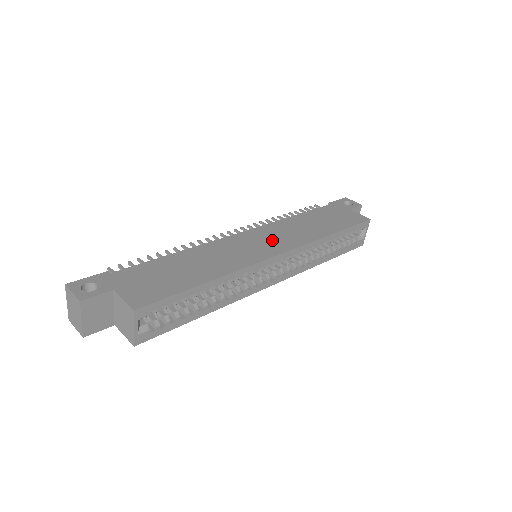
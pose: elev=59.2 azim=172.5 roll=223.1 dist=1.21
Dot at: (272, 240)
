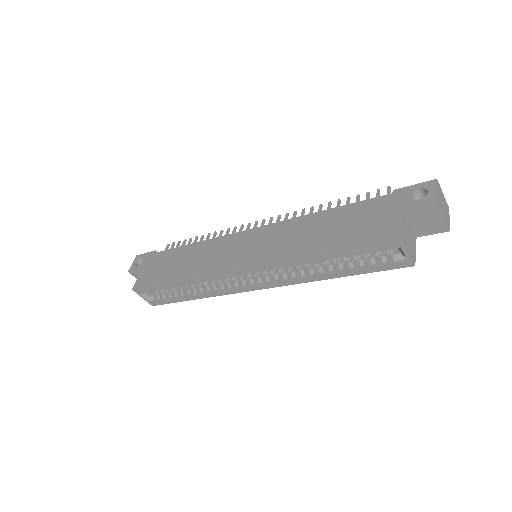
Dot at: (255, 247)
